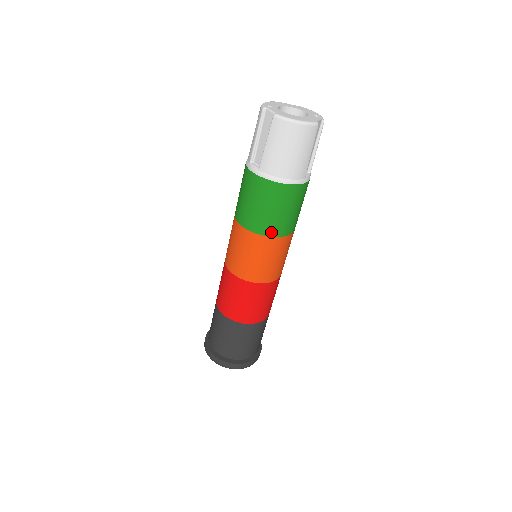
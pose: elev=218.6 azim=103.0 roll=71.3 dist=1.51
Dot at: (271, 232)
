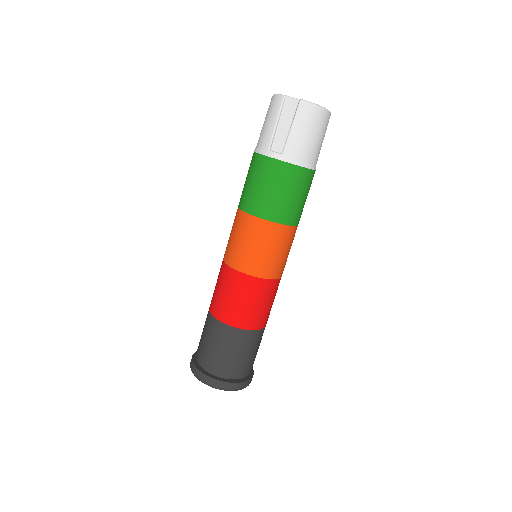
Dot at: (290, 220)
